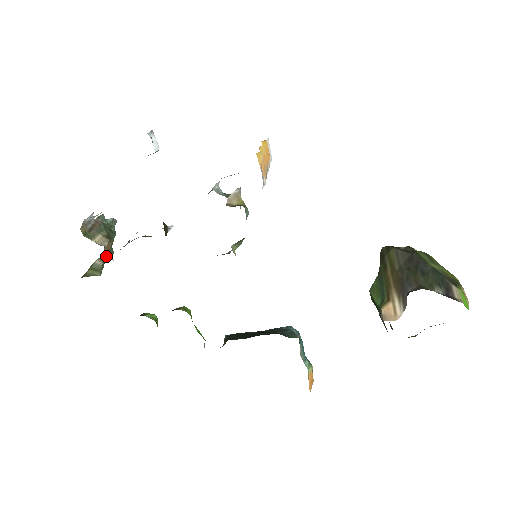
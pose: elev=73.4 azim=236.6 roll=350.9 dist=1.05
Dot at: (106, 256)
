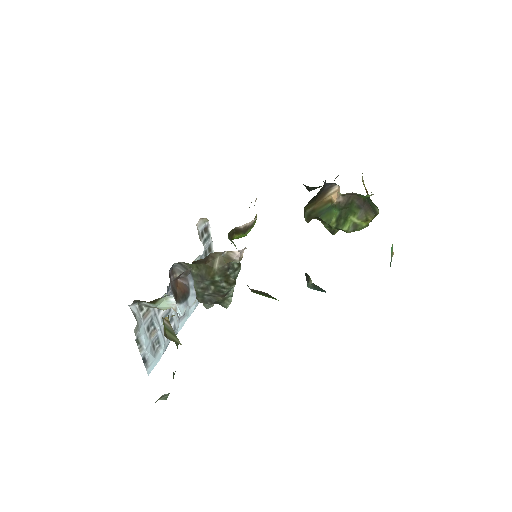
Dot at: (170, 325)
